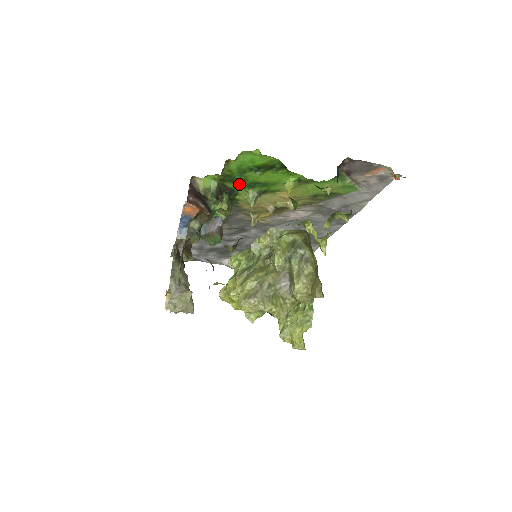
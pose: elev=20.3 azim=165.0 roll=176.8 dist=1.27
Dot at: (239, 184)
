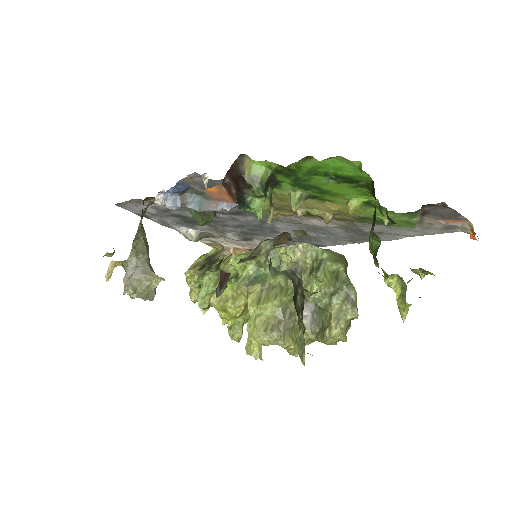
Dot at: (293, 181)
